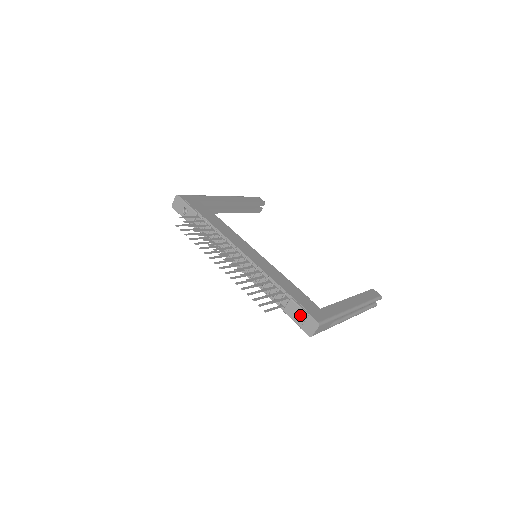
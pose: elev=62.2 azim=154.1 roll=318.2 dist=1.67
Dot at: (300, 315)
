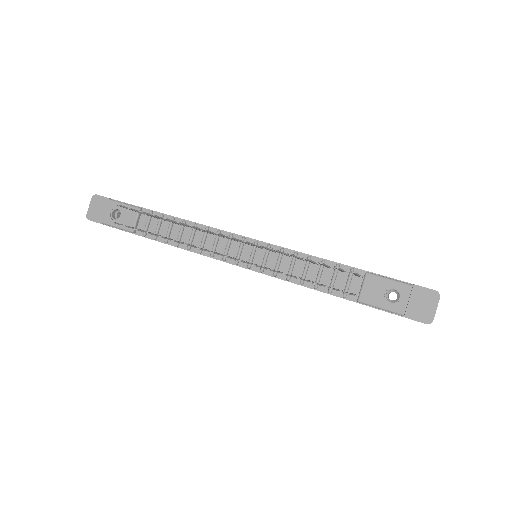
Dot at: (389, 299)
